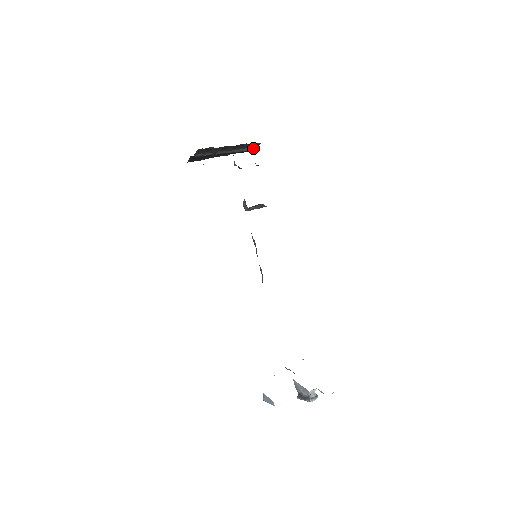
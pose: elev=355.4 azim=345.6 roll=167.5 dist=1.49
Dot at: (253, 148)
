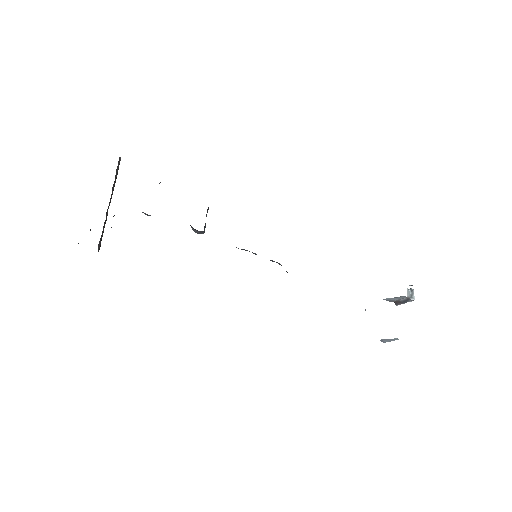
Dot at: (119, 157)
